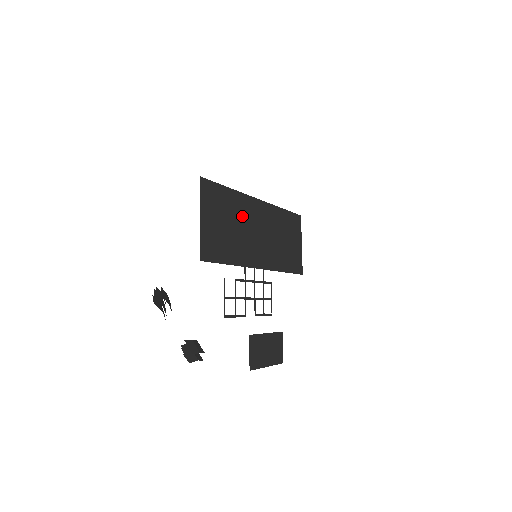
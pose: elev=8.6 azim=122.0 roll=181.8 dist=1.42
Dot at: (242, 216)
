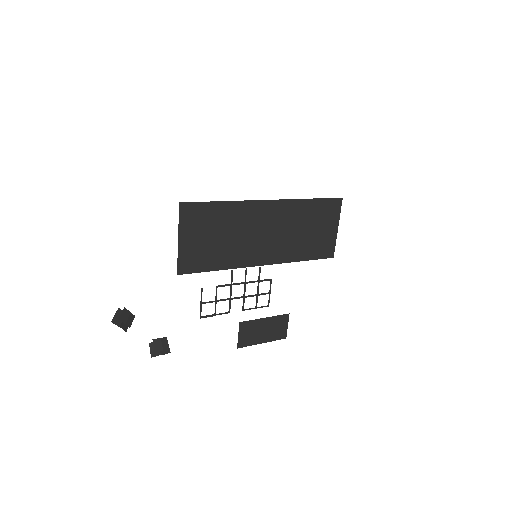
Dot at: (239, 223)
